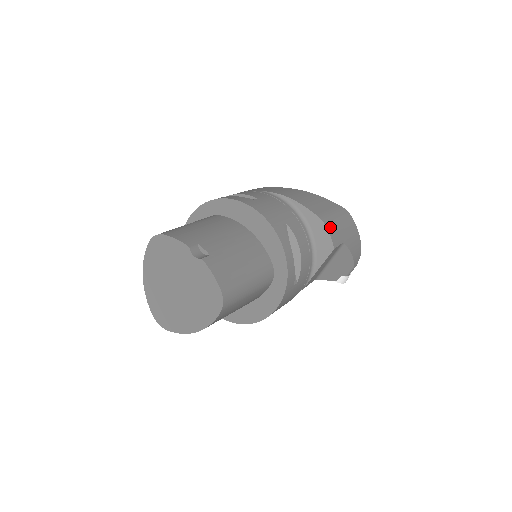
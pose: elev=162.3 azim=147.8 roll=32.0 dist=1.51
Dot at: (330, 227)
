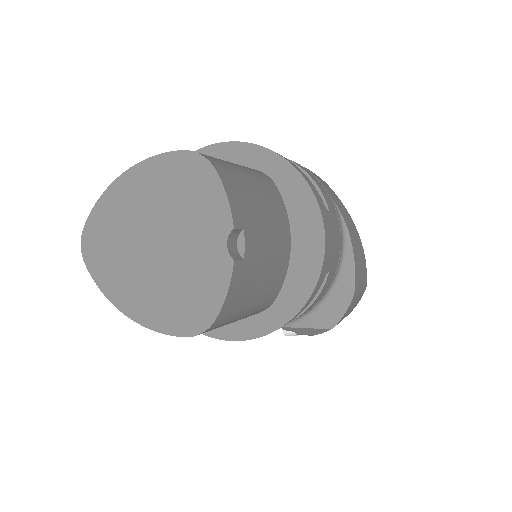
Dot at: (351, 304)
